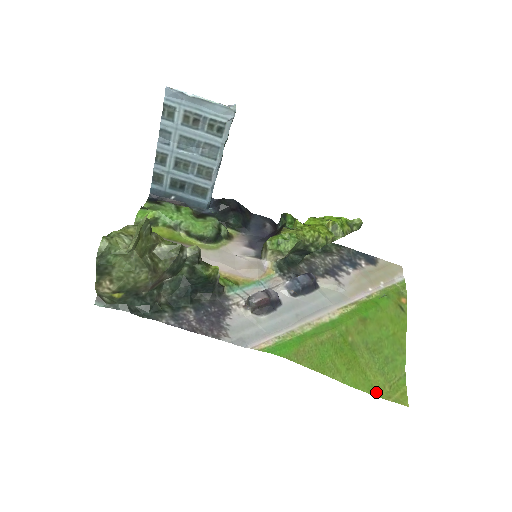
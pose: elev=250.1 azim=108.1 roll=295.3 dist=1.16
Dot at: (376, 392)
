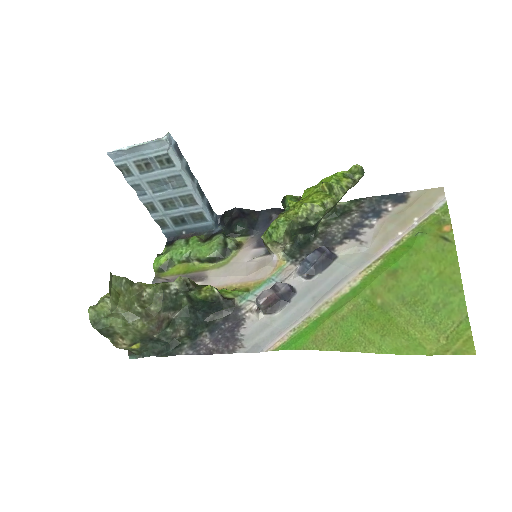
Dot at: (427, 350)
